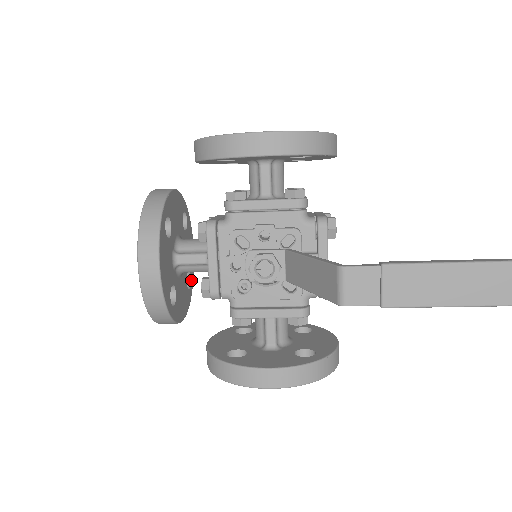
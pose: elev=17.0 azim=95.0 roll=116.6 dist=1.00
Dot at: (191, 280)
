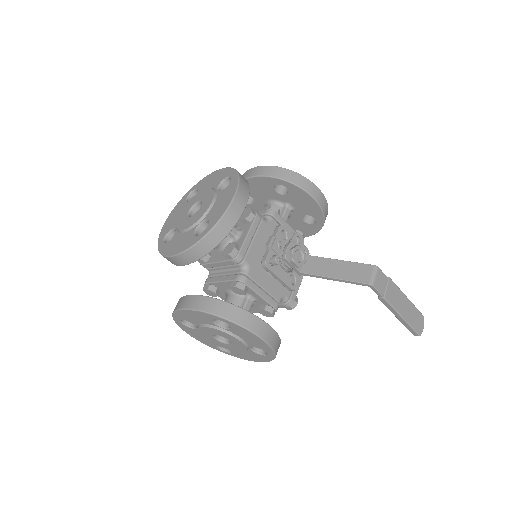
Dot at: occluded
